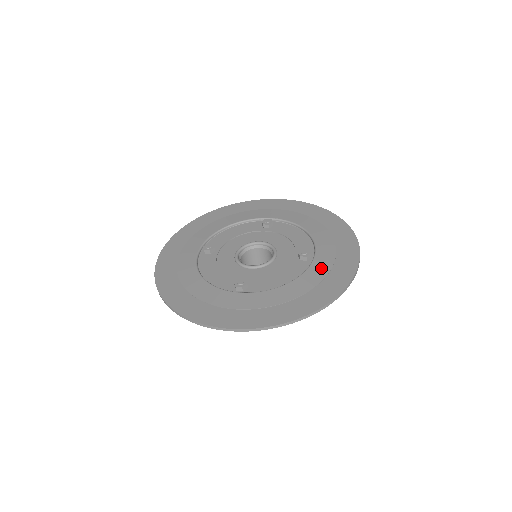
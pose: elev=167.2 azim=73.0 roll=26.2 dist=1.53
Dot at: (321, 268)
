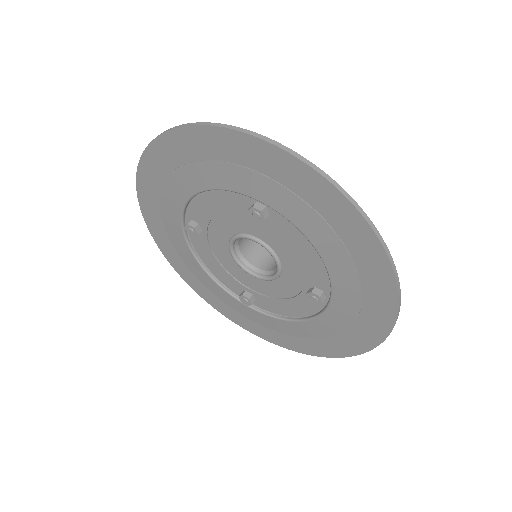
Dot at: (335, 323)
